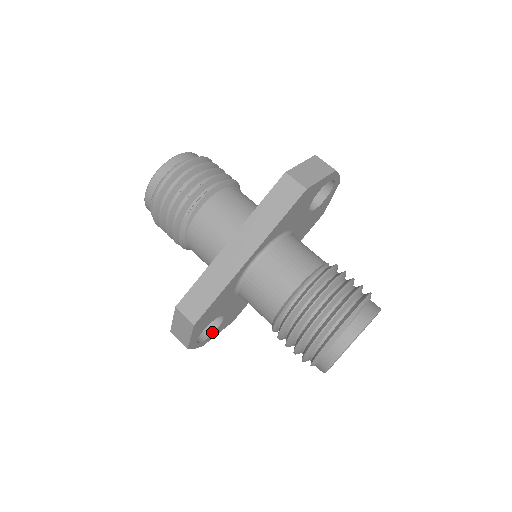
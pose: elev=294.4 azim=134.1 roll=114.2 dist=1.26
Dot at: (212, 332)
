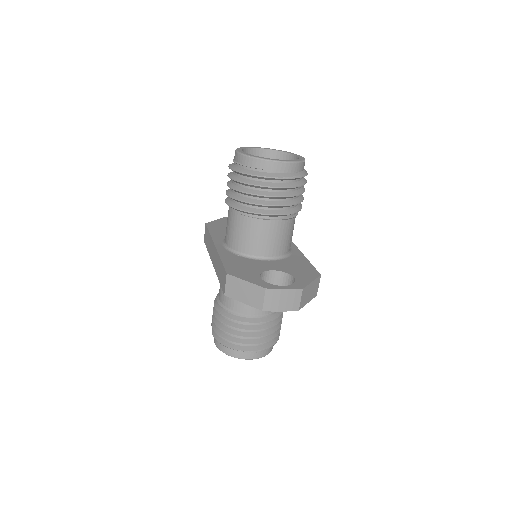
Dot at: occluded
